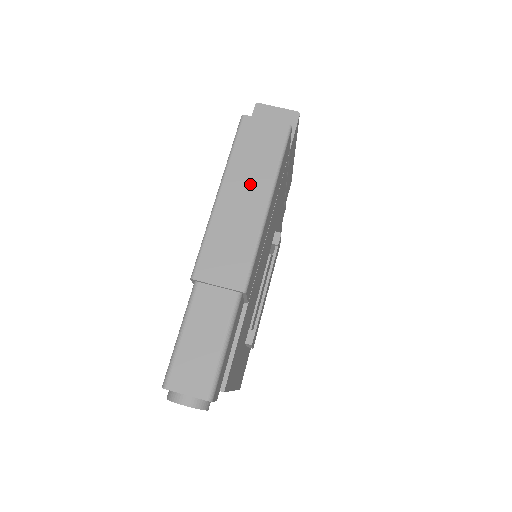
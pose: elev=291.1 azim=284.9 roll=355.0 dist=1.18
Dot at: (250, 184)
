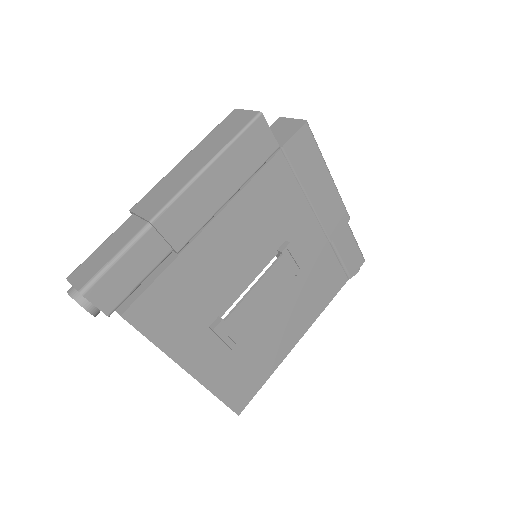
Dot at: (206, 151)
